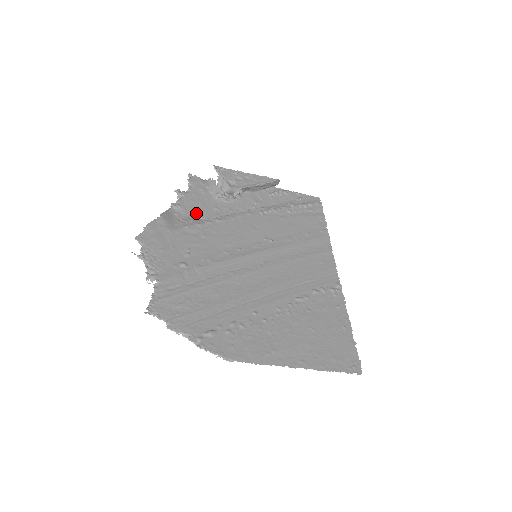
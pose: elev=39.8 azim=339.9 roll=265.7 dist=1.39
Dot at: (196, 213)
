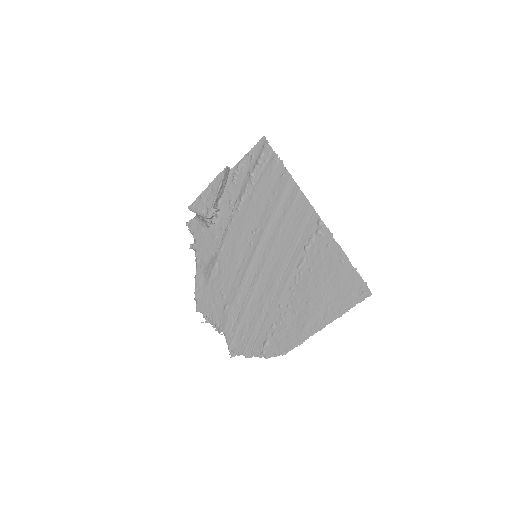
Dot at: (209, 255)
